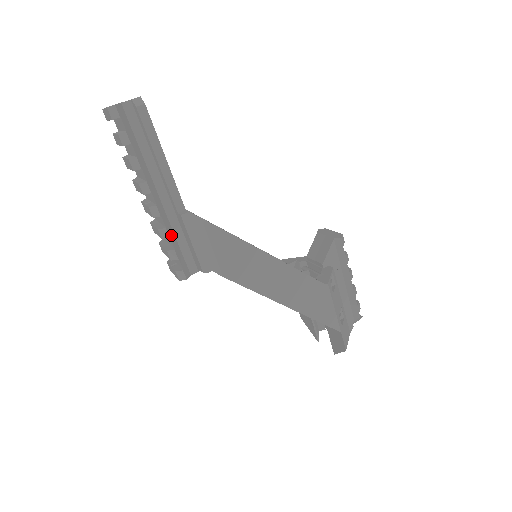
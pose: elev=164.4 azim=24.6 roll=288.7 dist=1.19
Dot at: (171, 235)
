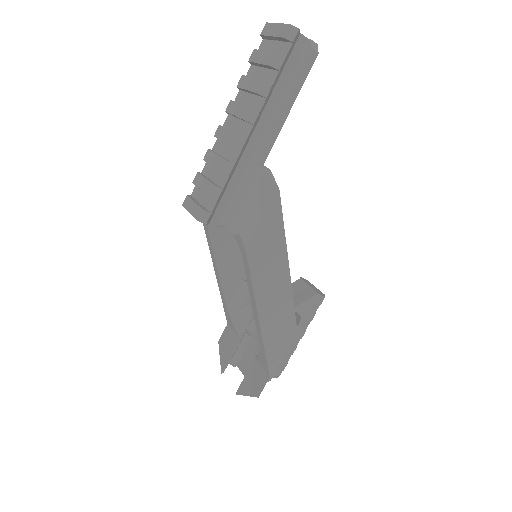
Dot at: (231, 175)
